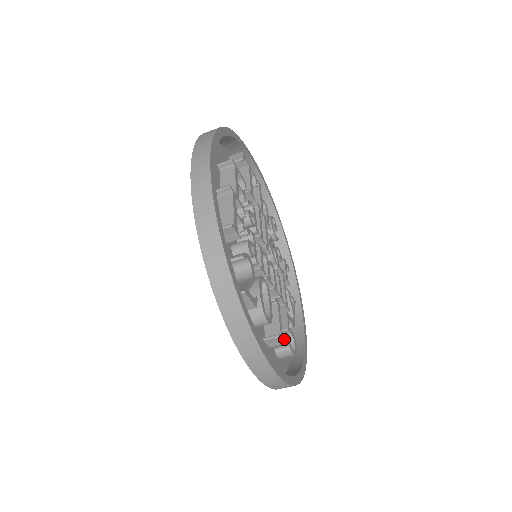
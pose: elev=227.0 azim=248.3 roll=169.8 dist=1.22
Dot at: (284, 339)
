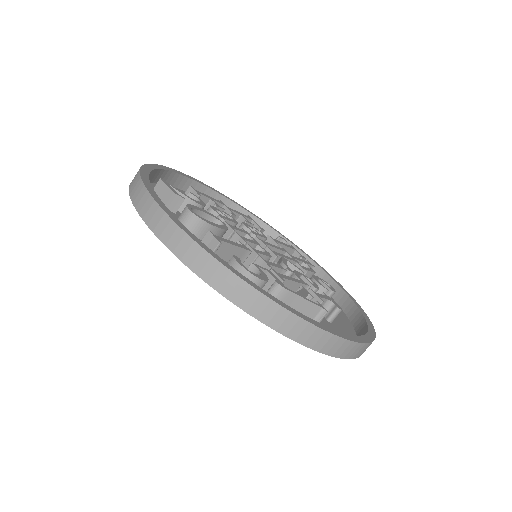
Dot at: occluded
